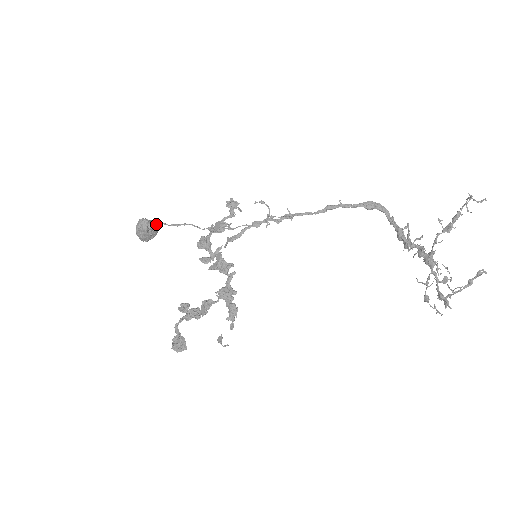
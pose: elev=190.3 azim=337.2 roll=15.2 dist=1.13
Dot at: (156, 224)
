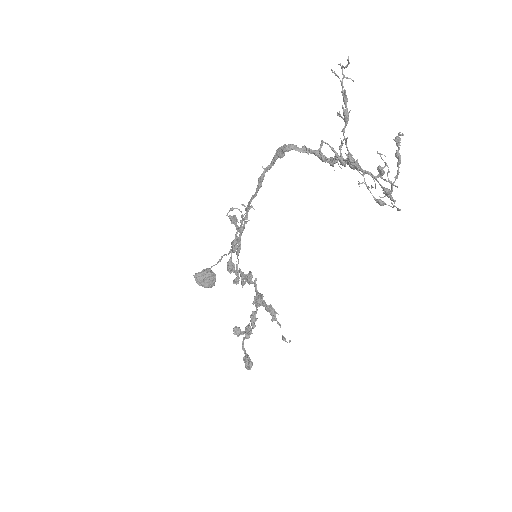
Dot at: (207, 270)
